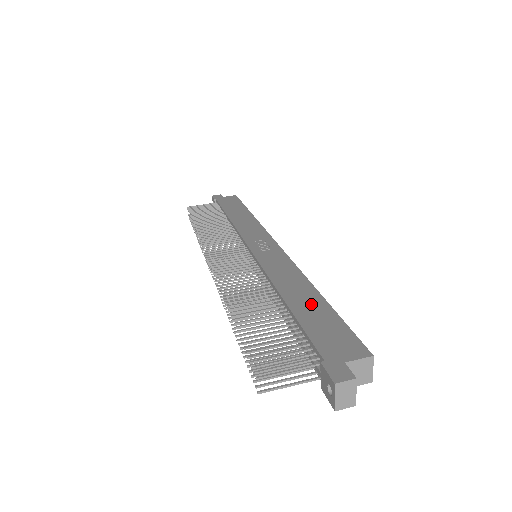
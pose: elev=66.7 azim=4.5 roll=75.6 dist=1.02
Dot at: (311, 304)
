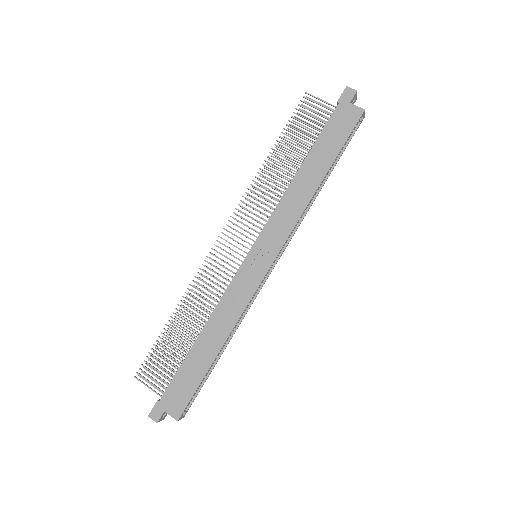
Dot at: (202, 359)
